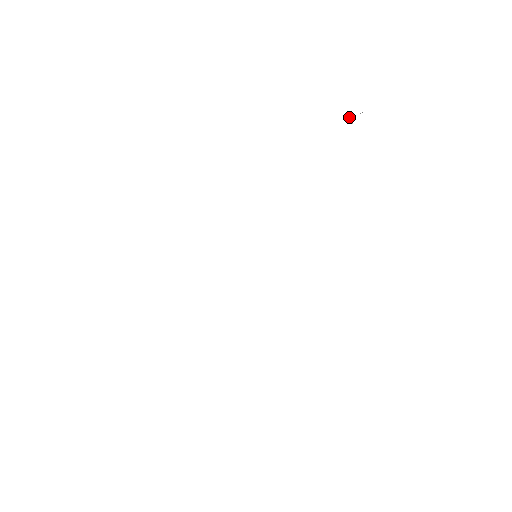
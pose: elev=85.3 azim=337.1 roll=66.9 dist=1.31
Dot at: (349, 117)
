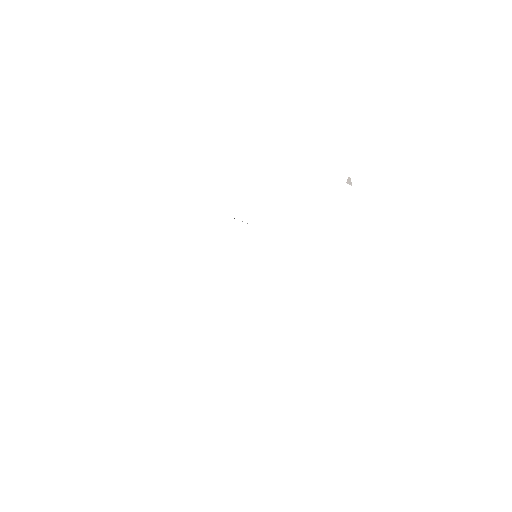
Dot at: (348, 179)
